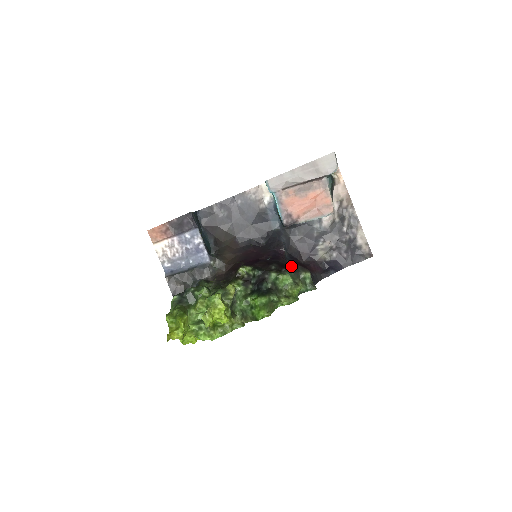
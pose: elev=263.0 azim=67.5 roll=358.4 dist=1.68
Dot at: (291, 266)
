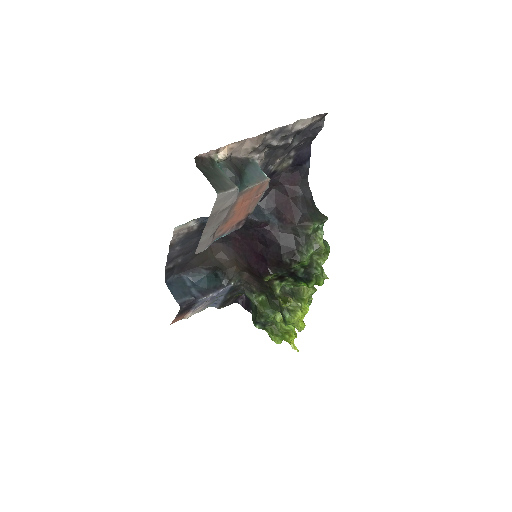
Dot at: (291, 234)
